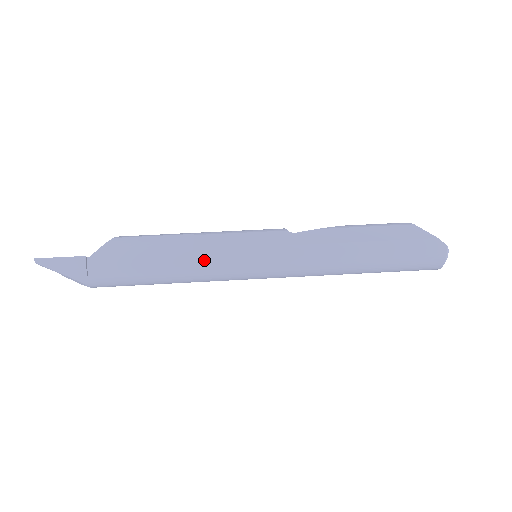
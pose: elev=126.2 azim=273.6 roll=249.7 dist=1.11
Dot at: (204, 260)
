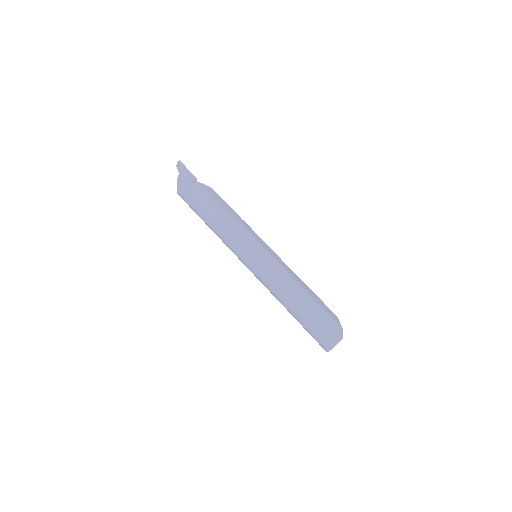
Dot at: (237, 227)
